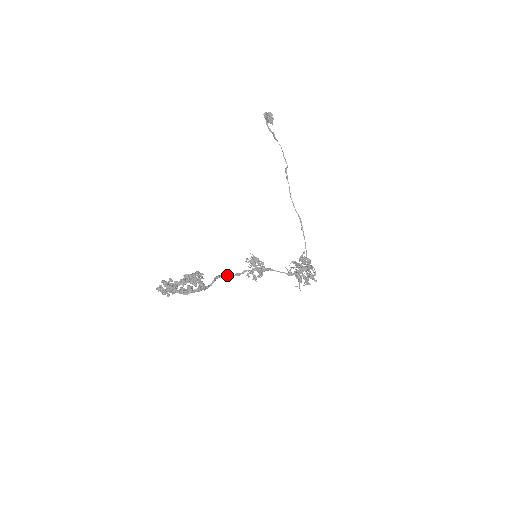
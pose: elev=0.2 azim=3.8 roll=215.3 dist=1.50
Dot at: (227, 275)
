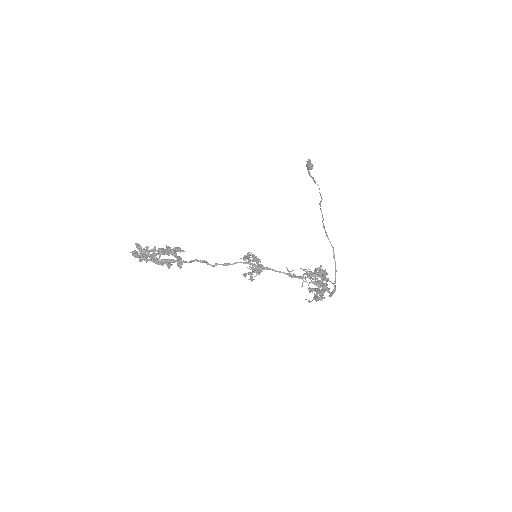
Dot at: (215, 264)
